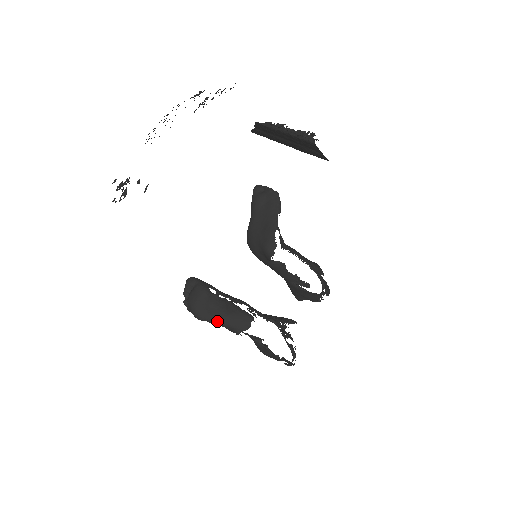
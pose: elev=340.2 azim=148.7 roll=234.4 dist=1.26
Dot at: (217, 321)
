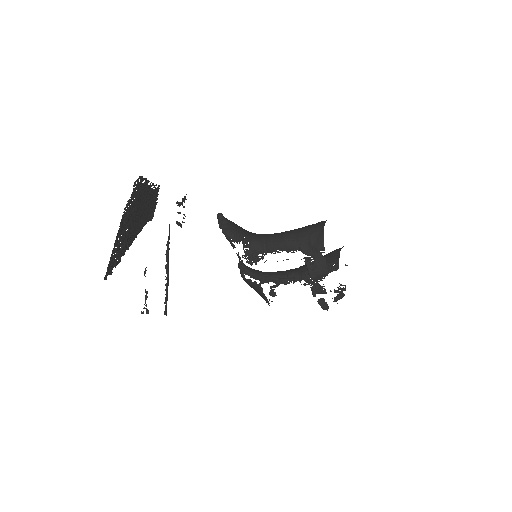
Dot at: occluded
